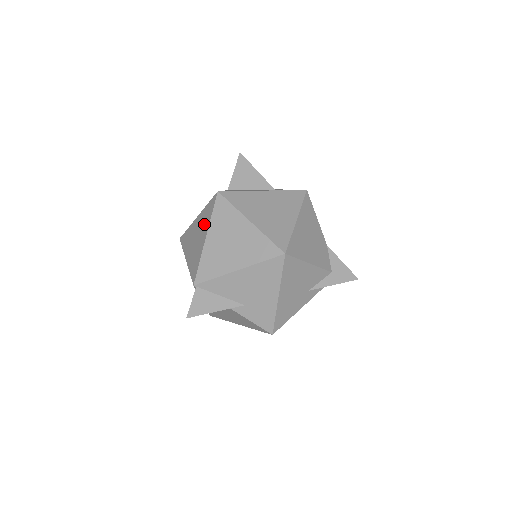
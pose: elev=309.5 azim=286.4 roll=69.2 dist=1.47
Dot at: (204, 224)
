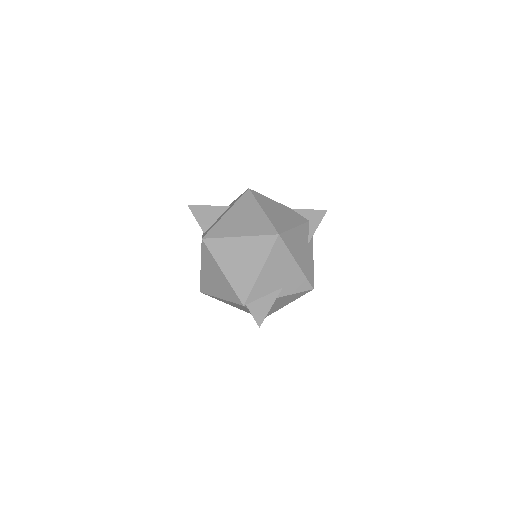
Dot at: (212, 266)
